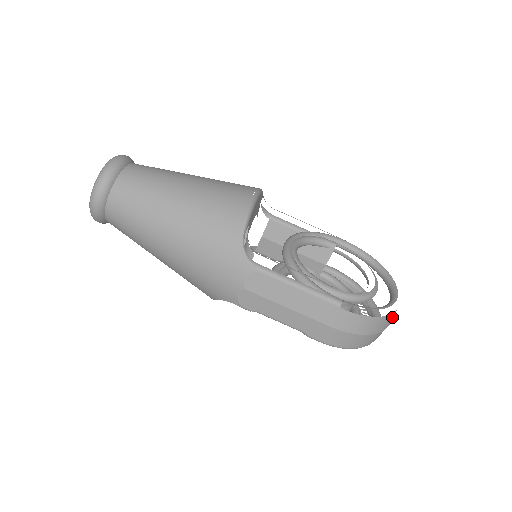
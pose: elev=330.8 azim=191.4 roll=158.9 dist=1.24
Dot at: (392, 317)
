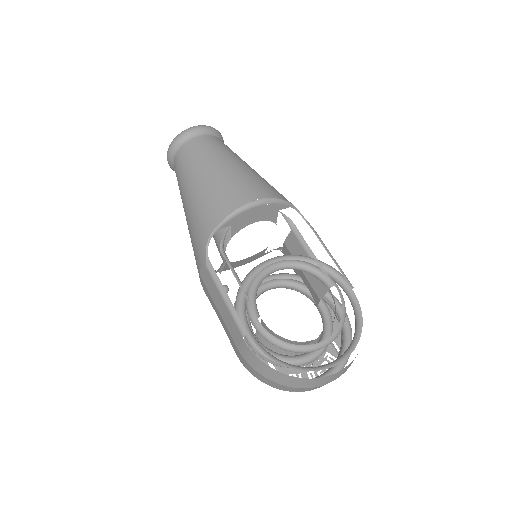
Dot at: (305, 382)
